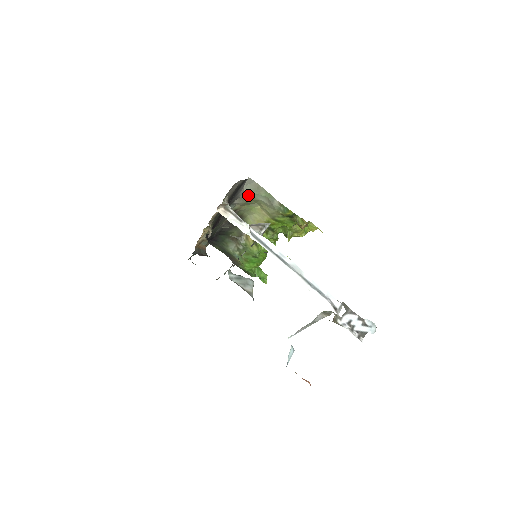
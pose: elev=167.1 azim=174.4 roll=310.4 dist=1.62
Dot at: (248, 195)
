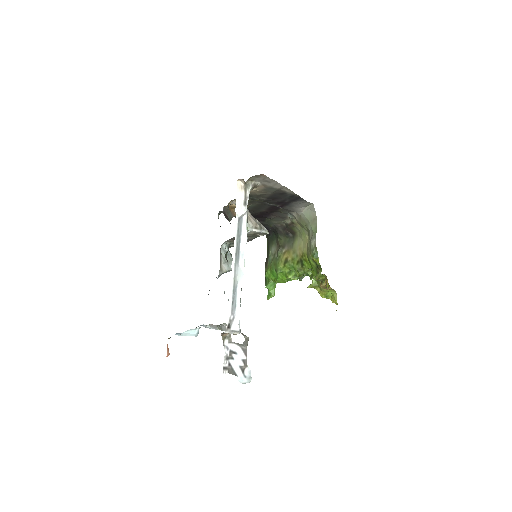
Dot at: (304, 218)
